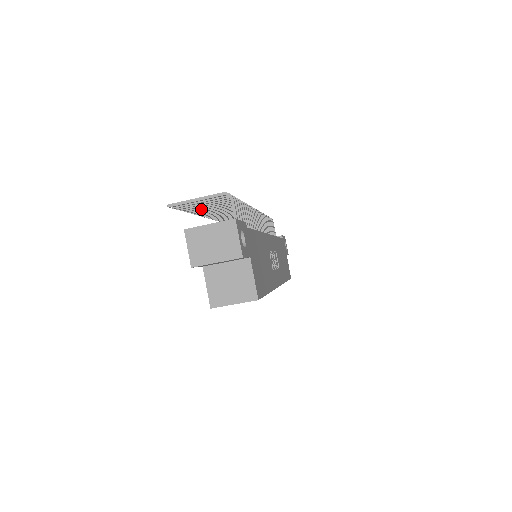
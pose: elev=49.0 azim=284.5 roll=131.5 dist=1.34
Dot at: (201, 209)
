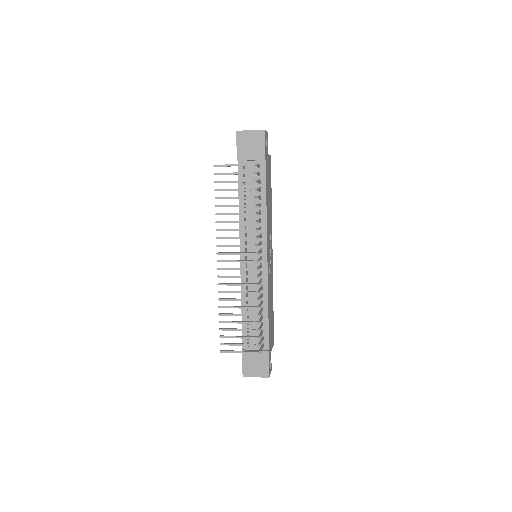
Dot at: occluded
